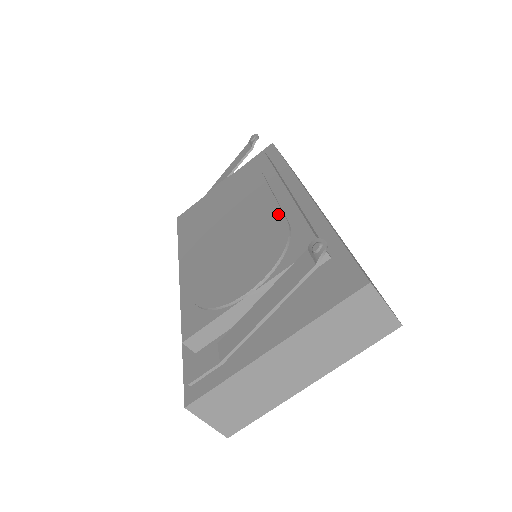
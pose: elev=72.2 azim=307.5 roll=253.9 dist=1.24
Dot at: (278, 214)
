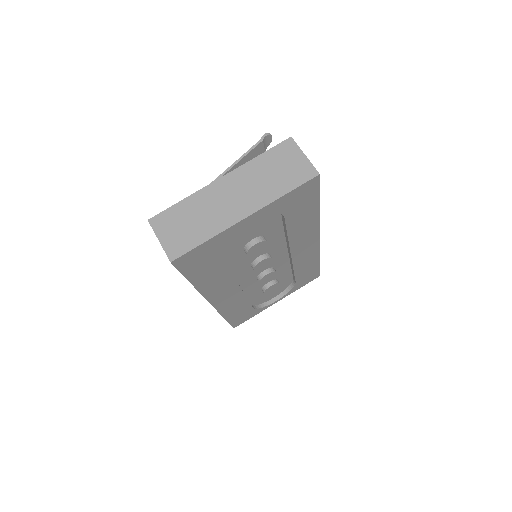
Dot at: occluded
